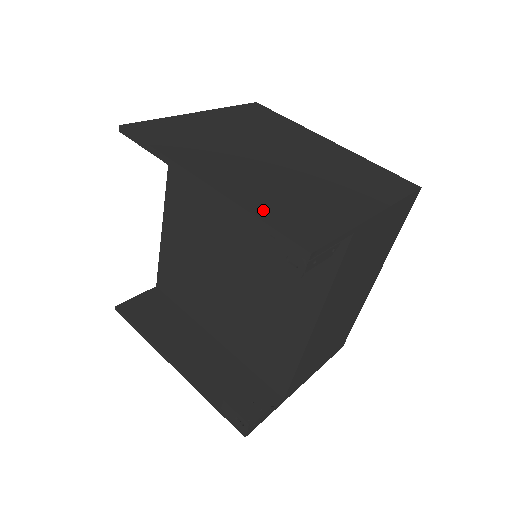
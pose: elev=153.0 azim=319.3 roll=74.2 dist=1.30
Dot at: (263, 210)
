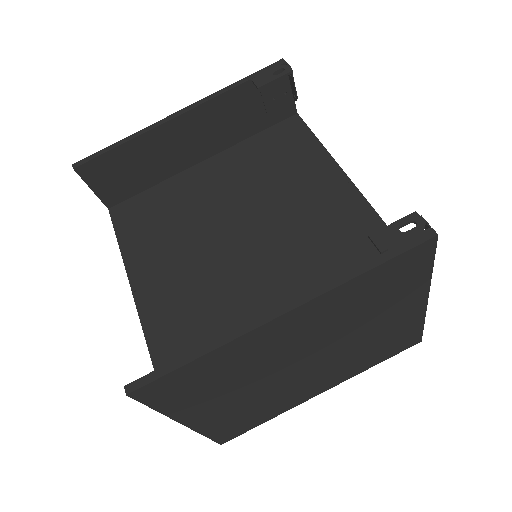
Dot at: (234, 95)
